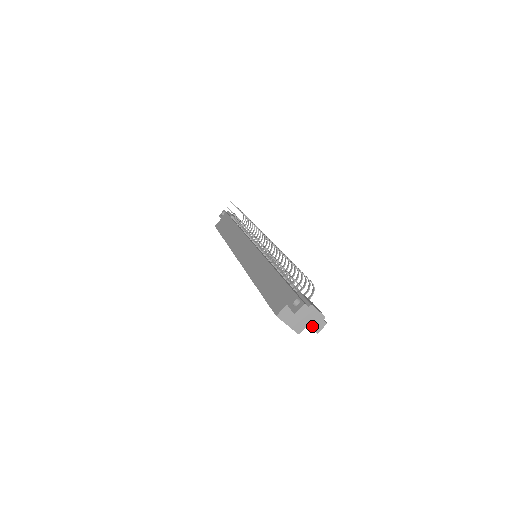
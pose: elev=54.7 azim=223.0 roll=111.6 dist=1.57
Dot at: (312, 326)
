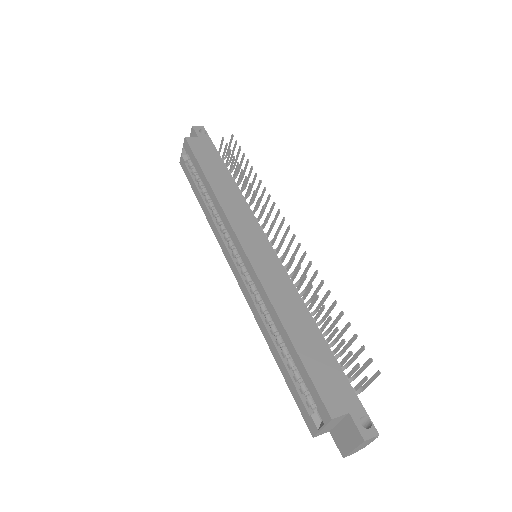
Dot at: (352, 452)
